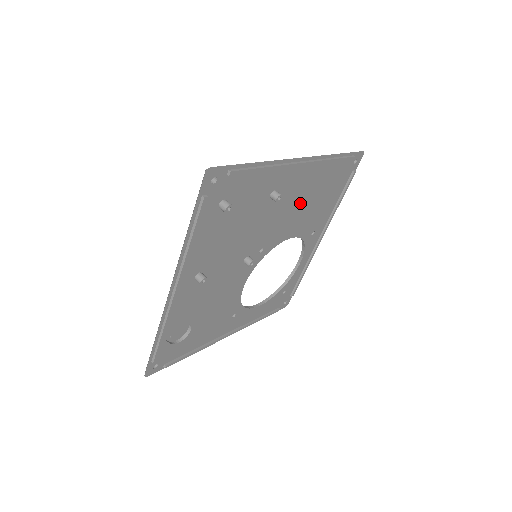
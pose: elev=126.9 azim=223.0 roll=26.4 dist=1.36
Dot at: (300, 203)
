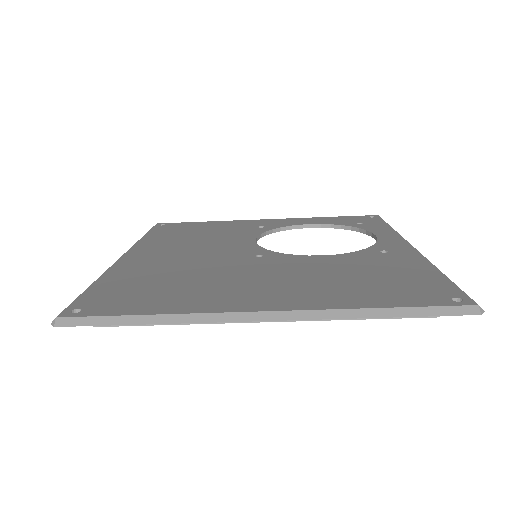
Dot at: occluded
